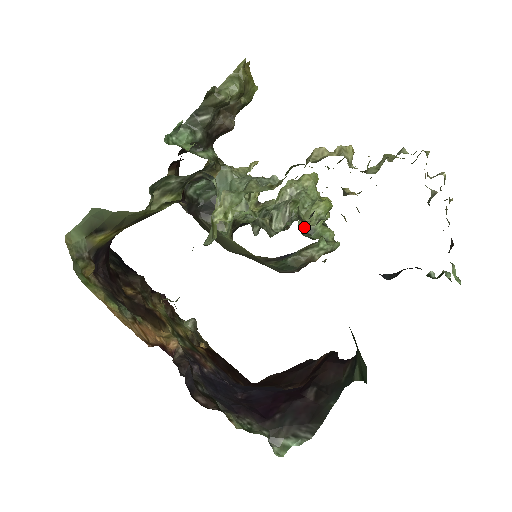
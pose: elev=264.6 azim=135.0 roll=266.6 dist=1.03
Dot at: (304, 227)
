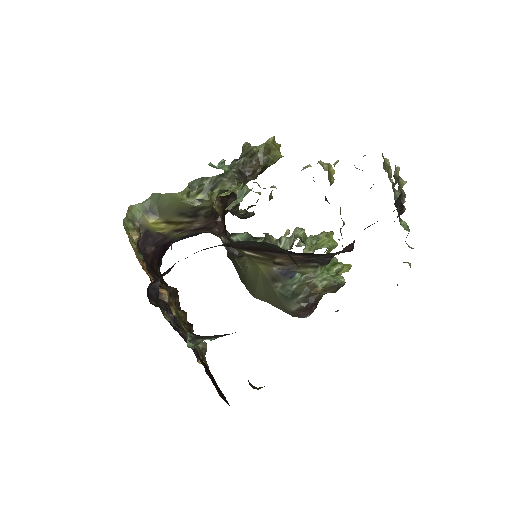
Dot at: occluded
